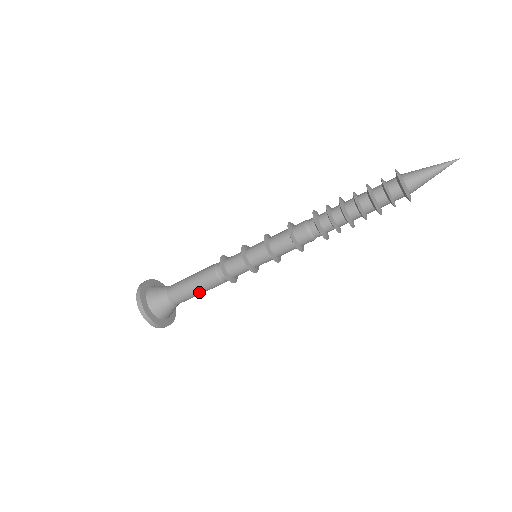
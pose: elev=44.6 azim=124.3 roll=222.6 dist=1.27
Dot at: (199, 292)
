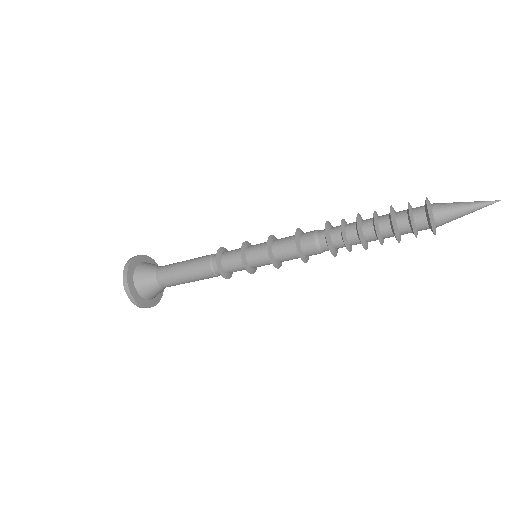
Dot at: (194, 281)
